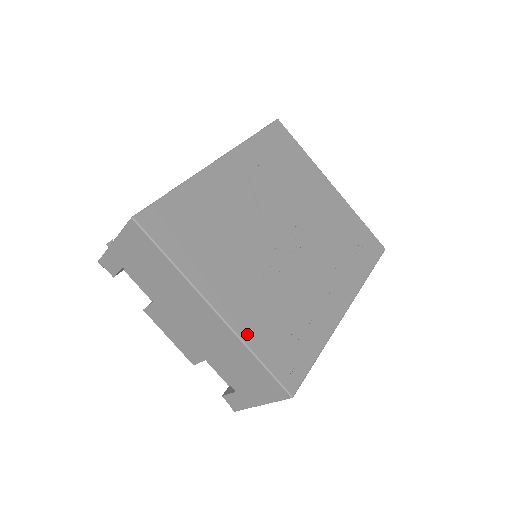
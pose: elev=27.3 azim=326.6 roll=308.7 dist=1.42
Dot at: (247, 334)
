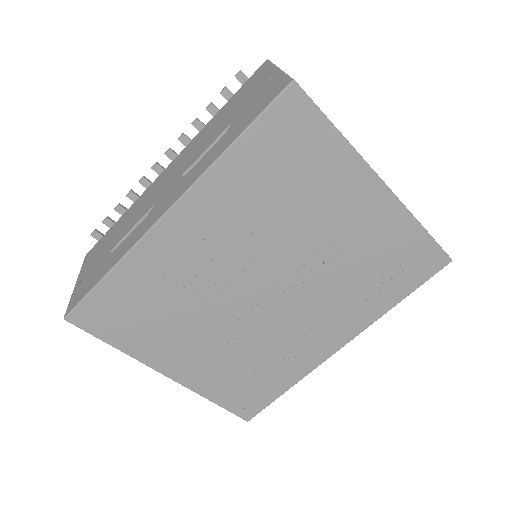
Dot at: (203, 388)
